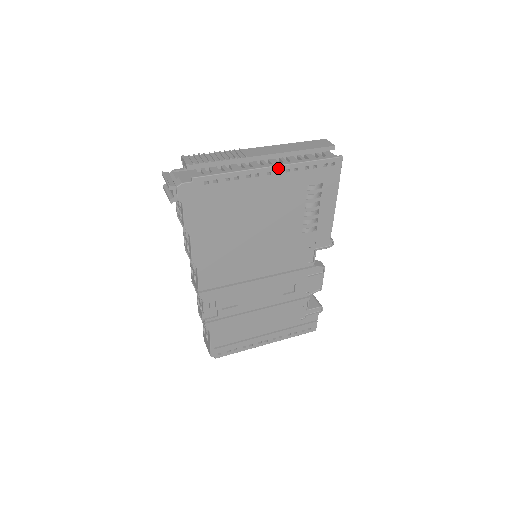
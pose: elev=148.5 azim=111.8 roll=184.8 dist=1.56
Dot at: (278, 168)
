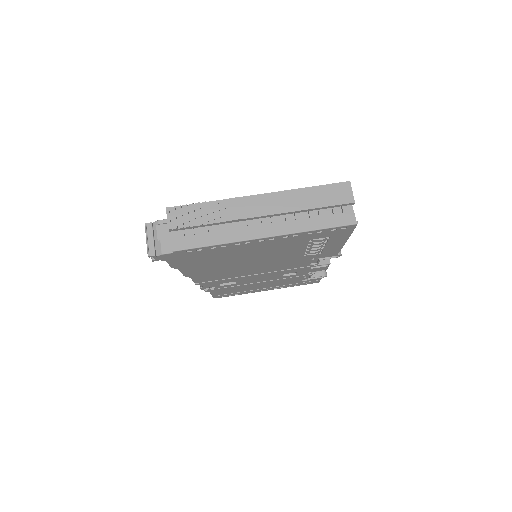
Dot at: (273, 237)
